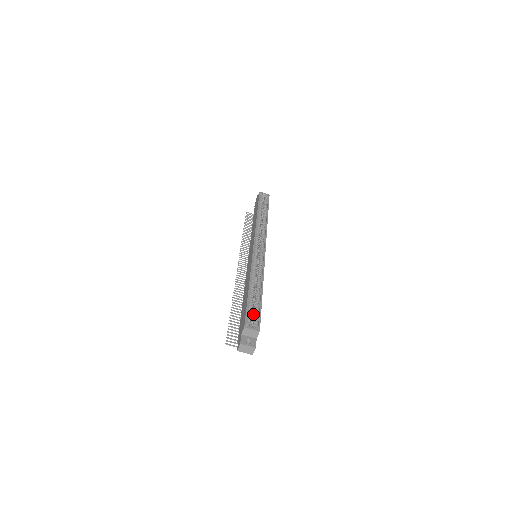
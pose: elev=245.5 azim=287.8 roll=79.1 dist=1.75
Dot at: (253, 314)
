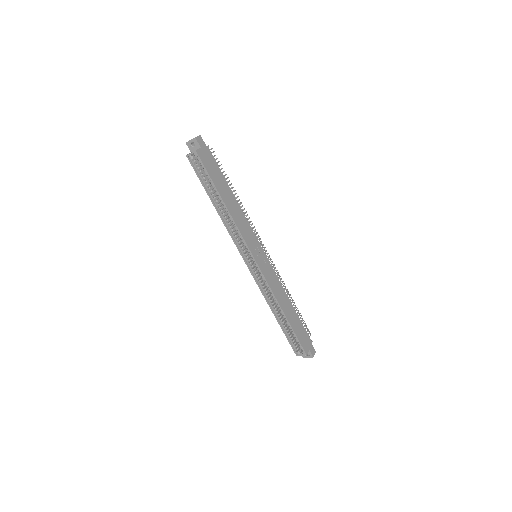
Dot at: occluded
